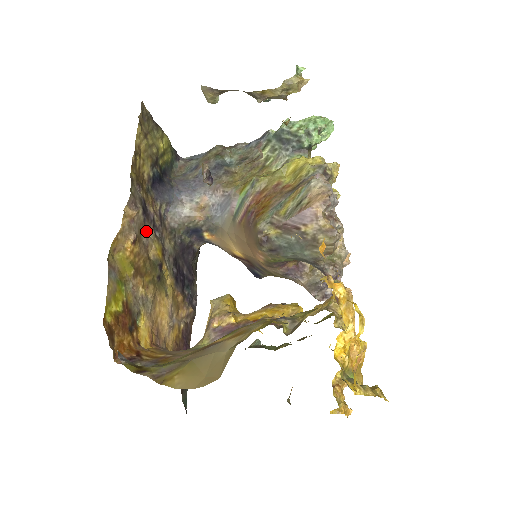
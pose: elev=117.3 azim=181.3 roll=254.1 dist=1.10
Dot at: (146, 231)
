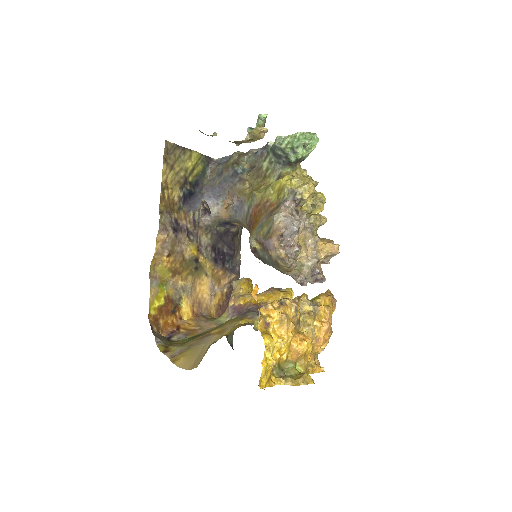
Dot at: (179, 242)
